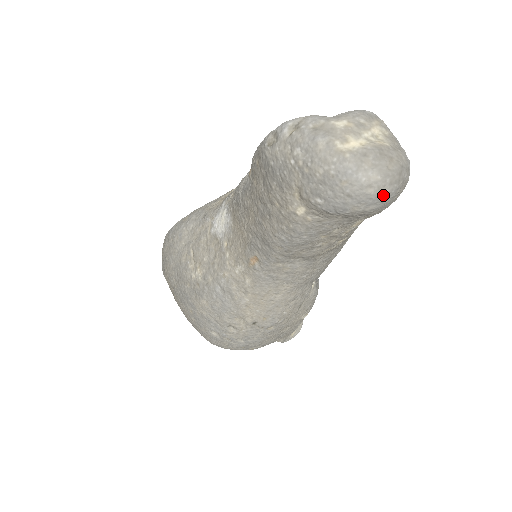
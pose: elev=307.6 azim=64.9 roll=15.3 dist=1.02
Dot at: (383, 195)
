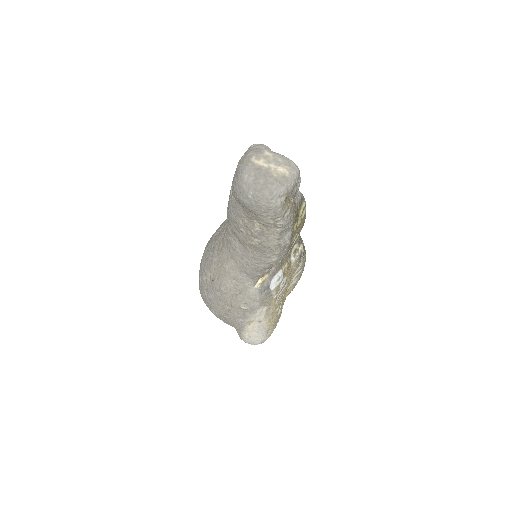
Dot at: (250, 195)
